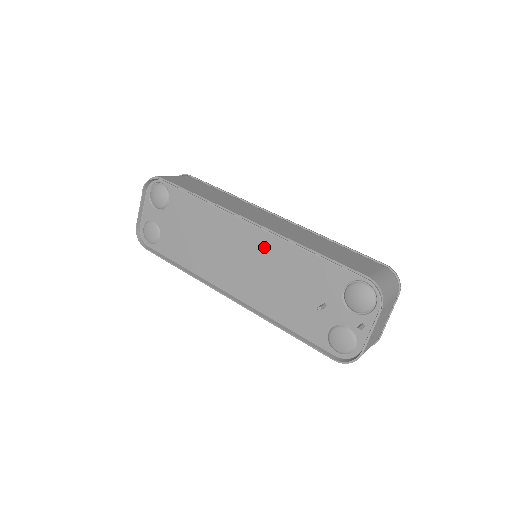
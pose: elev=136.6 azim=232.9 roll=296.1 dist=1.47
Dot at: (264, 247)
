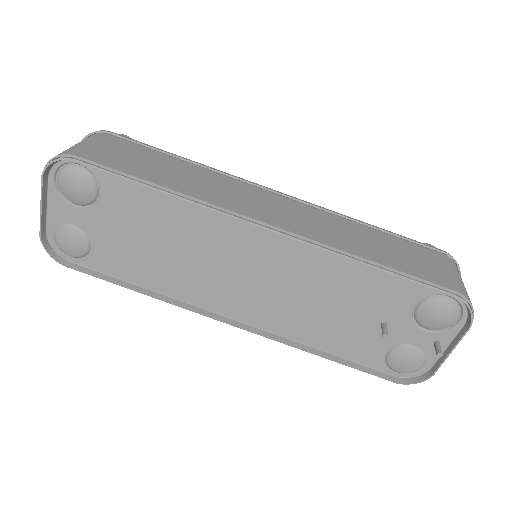
Dot at: (289, 258)
